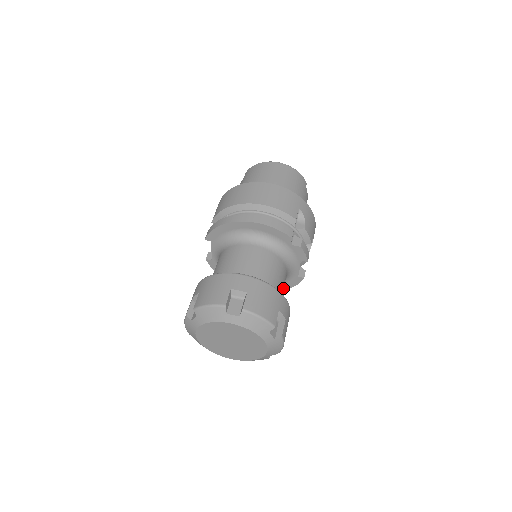
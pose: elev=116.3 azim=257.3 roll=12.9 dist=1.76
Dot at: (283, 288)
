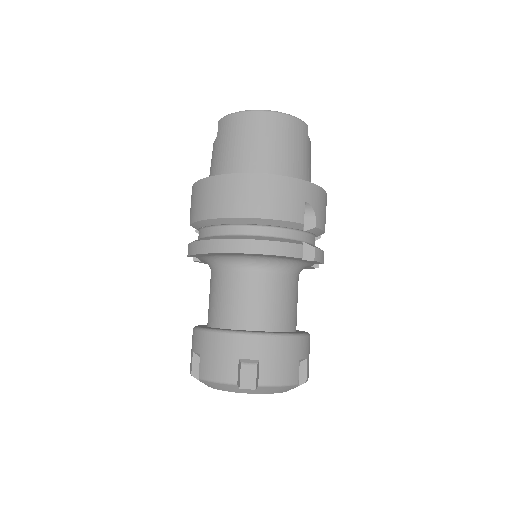
Dot at: (297, 302)
